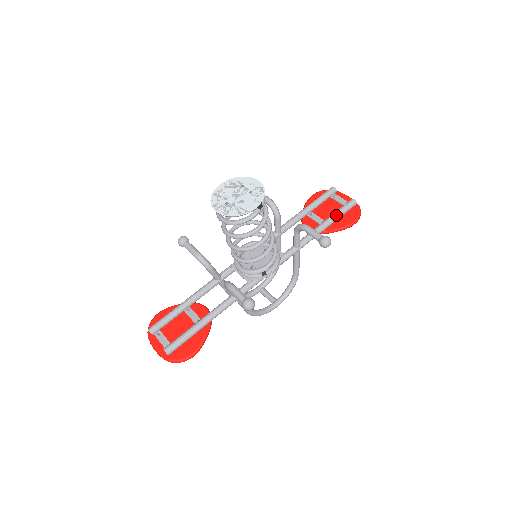
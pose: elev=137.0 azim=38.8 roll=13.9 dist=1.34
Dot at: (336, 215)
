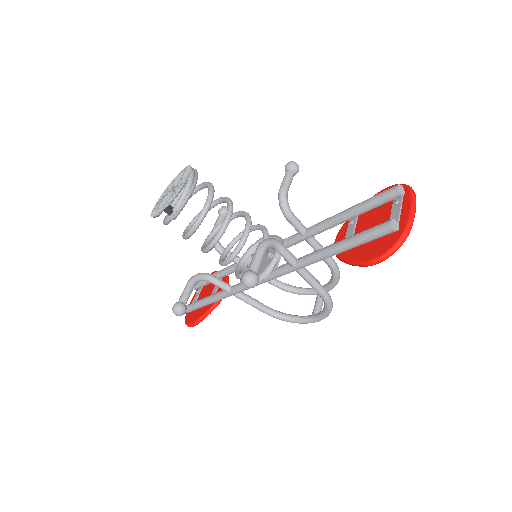
Dot at: (353, 239)
